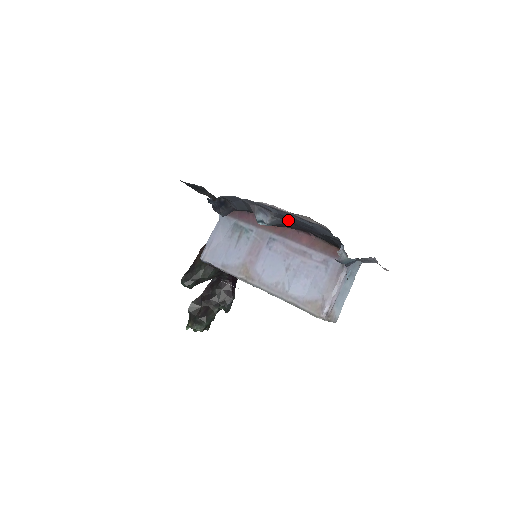
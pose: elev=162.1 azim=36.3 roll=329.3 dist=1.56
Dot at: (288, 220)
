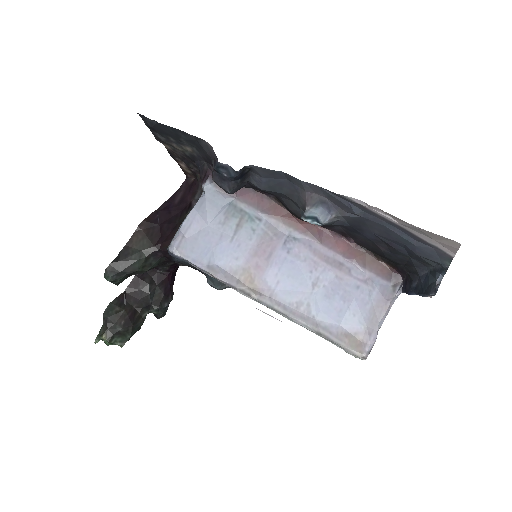
Dot at: (358, 224)
